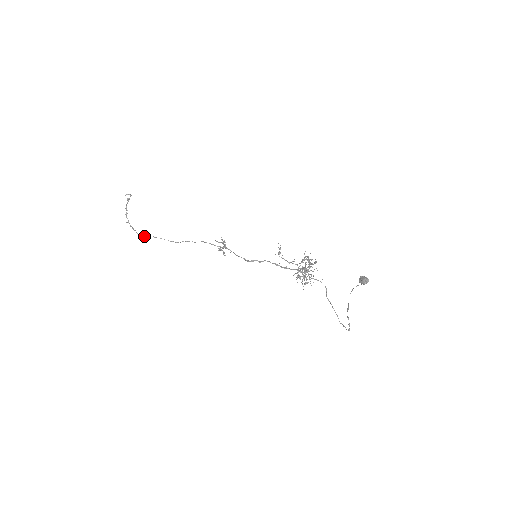
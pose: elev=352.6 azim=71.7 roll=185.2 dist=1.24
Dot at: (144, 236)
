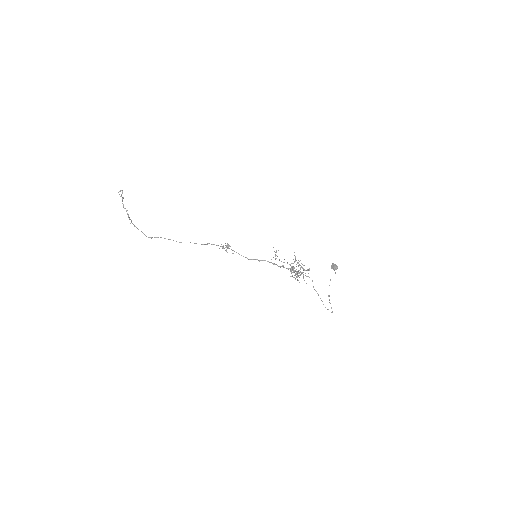
Dot at: occluded
